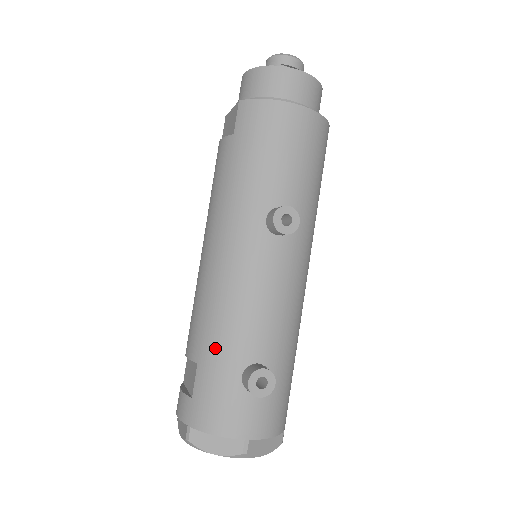
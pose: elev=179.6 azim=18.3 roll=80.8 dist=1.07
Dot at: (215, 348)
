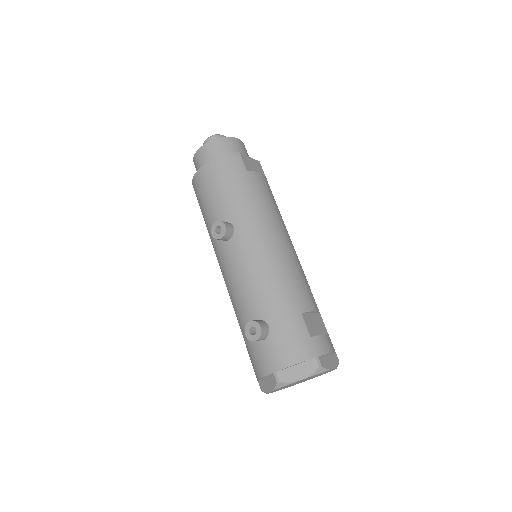
Dot at: (240, 326)
